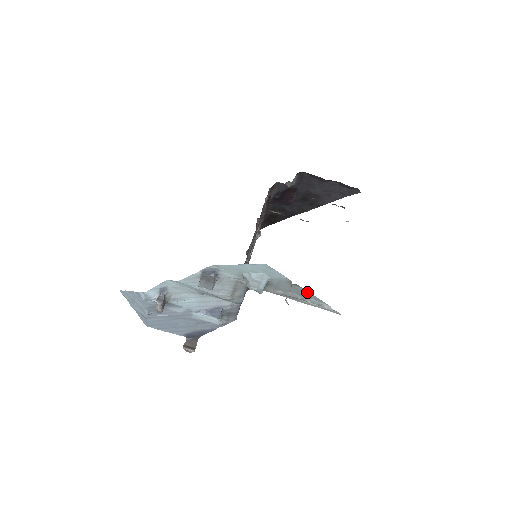
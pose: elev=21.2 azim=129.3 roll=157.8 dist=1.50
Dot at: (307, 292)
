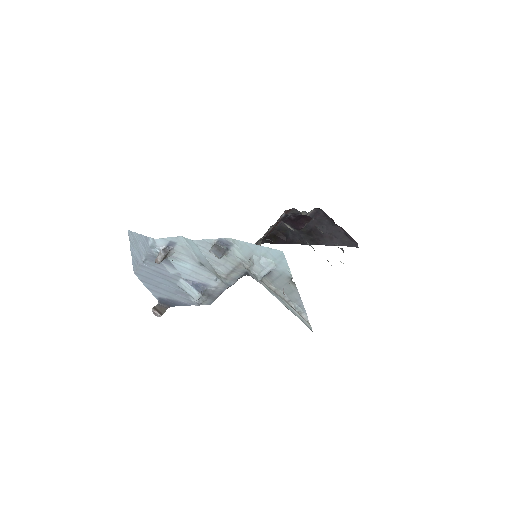
Dot at: (298, 294)
